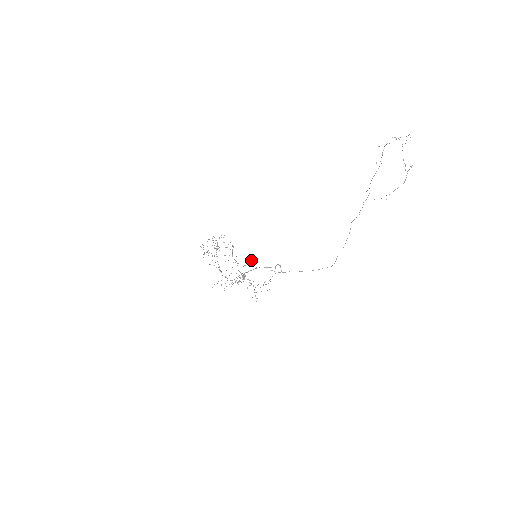
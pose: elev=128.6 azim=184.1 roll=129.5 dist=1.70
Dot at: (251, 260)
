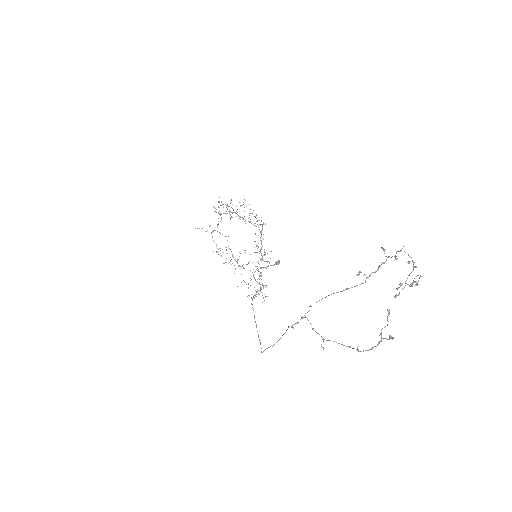
Dot at: (265, 254)
